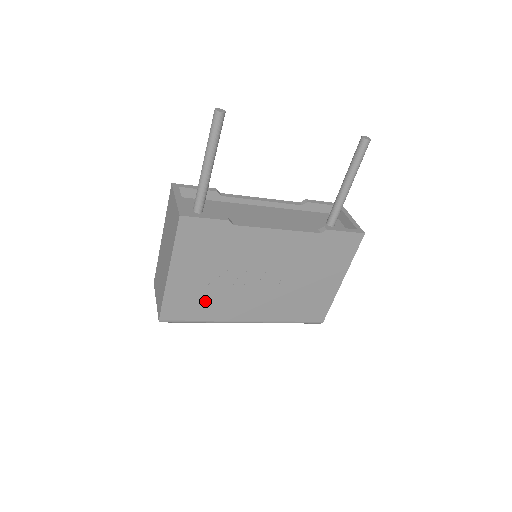
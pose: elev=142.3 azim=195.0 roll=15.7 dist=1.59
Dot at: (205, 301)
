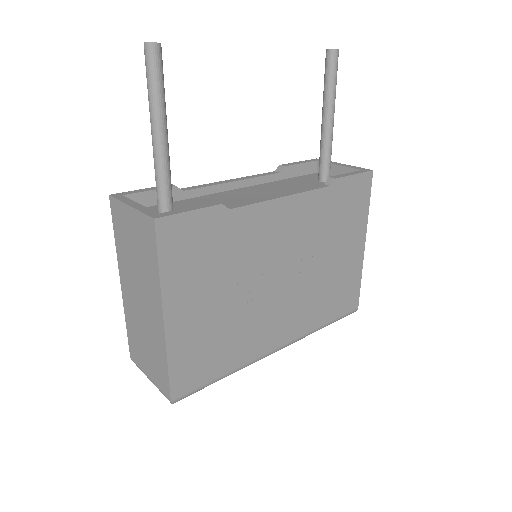
Dot at: (223, 342)
